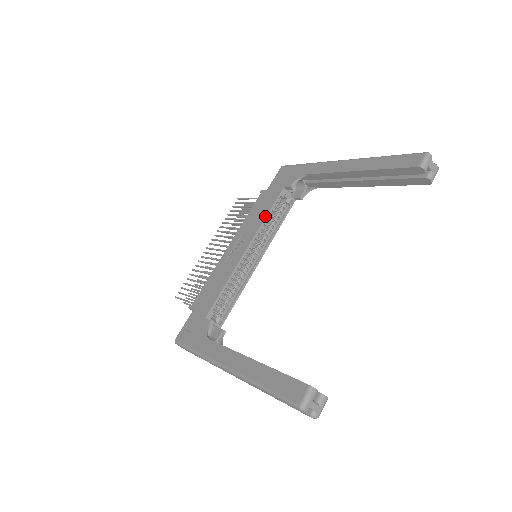
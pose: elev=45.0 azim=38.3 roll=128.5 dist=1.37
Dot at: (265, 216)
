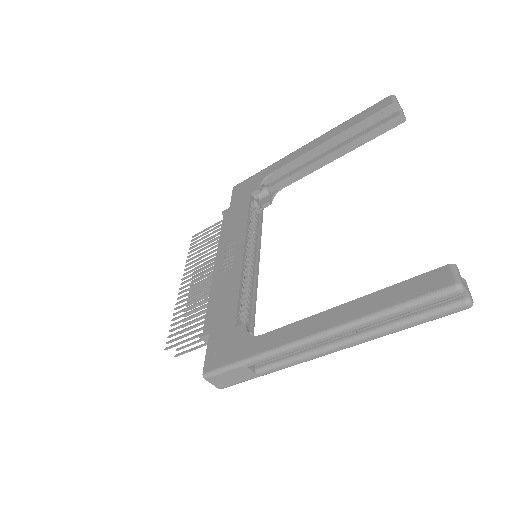
Dot at: (246, 219)
